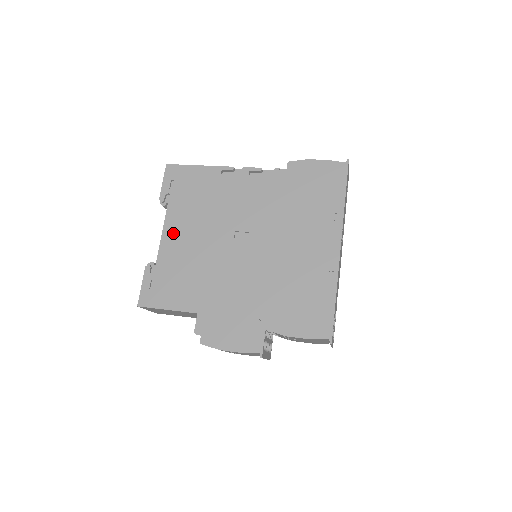
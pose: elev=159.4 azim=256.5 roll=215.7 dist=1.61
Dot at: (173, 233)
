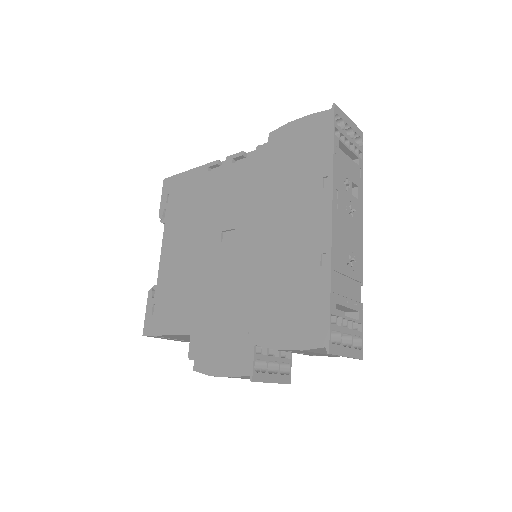
Dot at: (169, 249)
